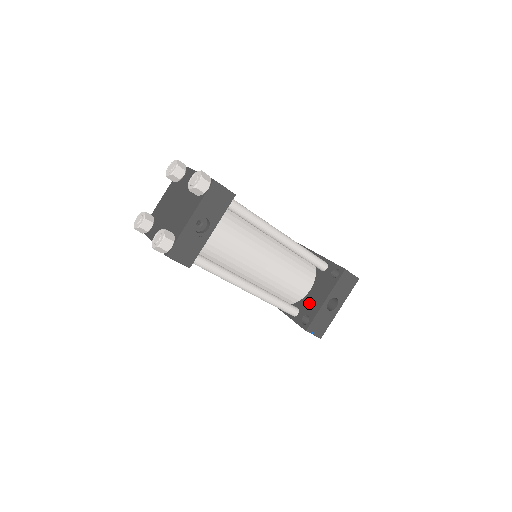
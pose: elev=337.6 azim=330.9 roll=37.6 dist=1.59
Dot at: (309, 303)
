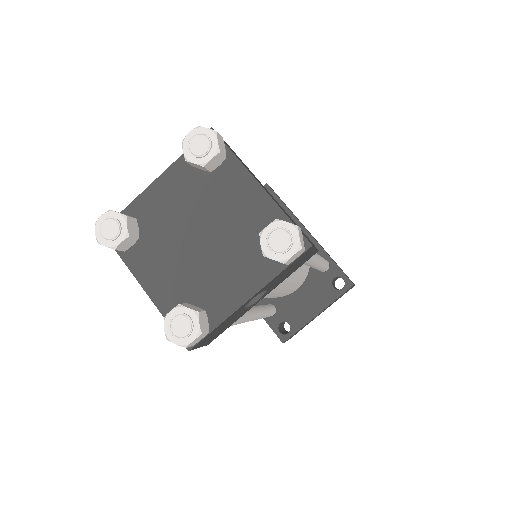
Dot at: (293, 308)
